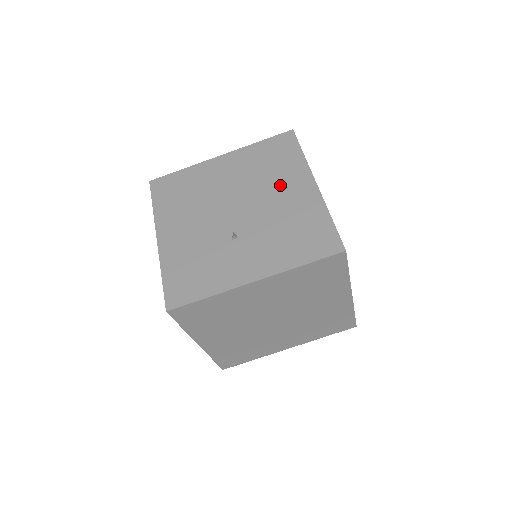
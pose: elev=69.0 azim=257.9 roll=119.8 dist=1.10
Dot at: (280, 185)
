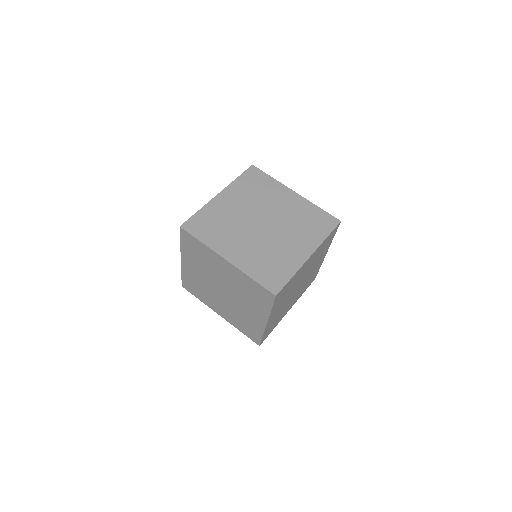
Dot at: occluded
